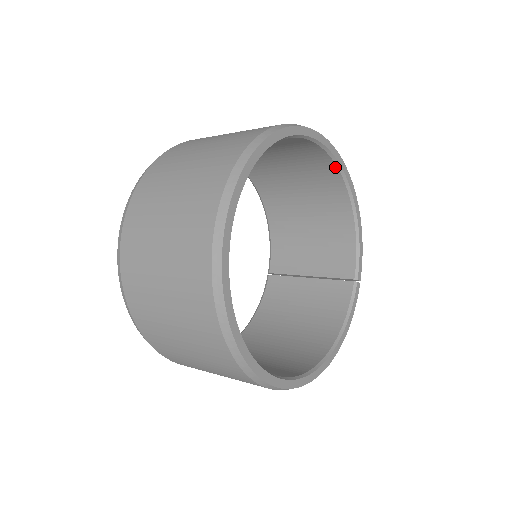
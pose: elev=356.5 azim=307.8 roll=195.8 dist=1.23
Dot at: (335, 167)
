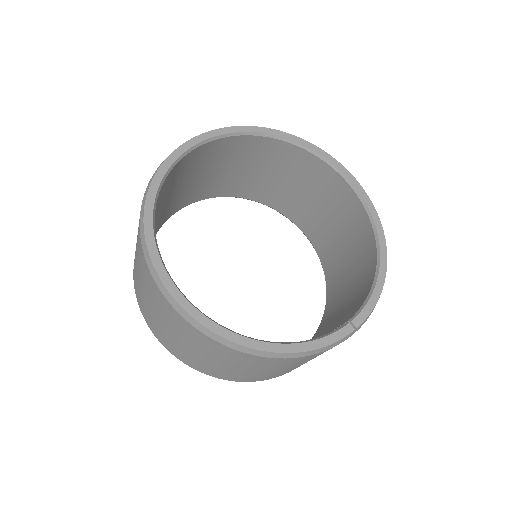
Dot at: (364, 210)
